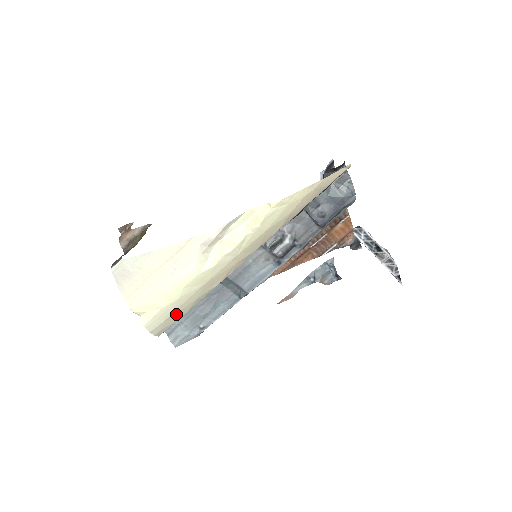
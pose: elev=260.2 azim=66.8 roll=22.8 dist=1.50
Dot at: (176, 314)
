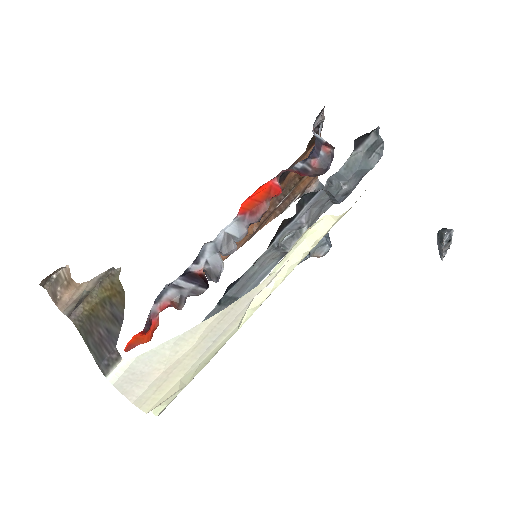
Dot at: occluded
